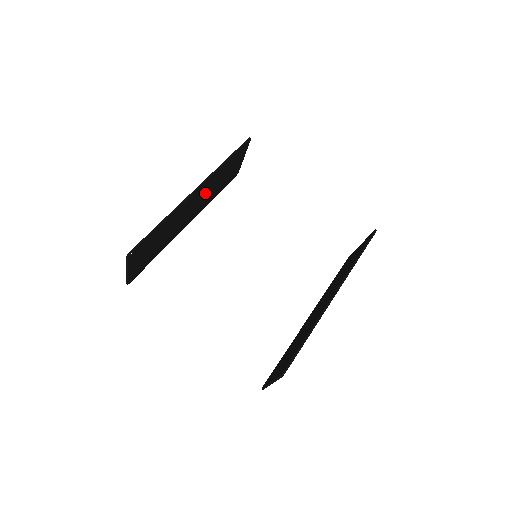
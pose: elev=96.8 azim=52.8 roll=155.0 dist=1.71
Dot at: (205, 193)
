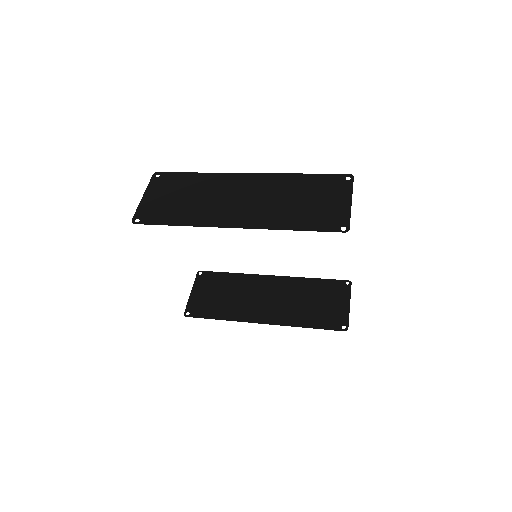
Dot at: (264, 203)
